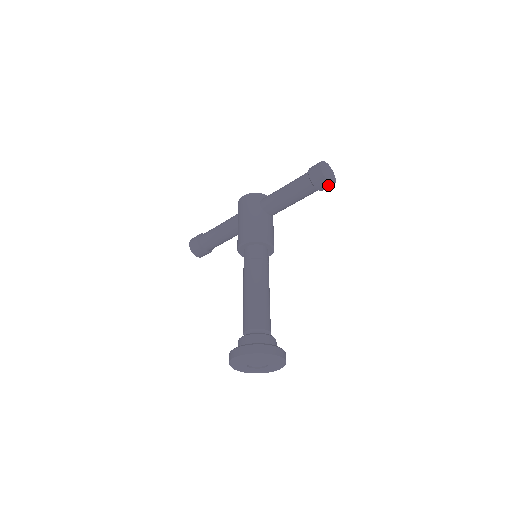
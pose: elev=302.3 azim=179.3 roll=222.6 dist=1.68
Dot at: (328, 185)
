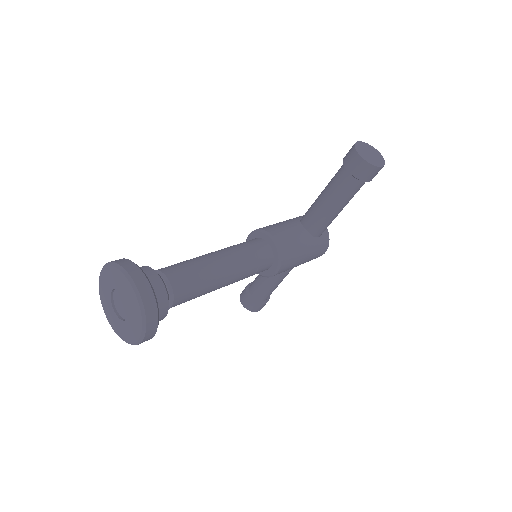
Dot at: (360, 162)
